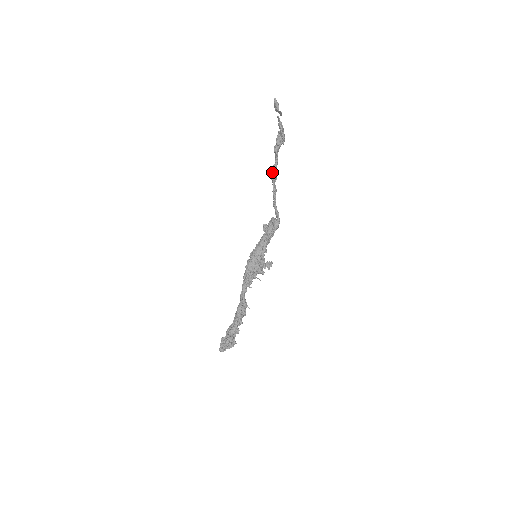
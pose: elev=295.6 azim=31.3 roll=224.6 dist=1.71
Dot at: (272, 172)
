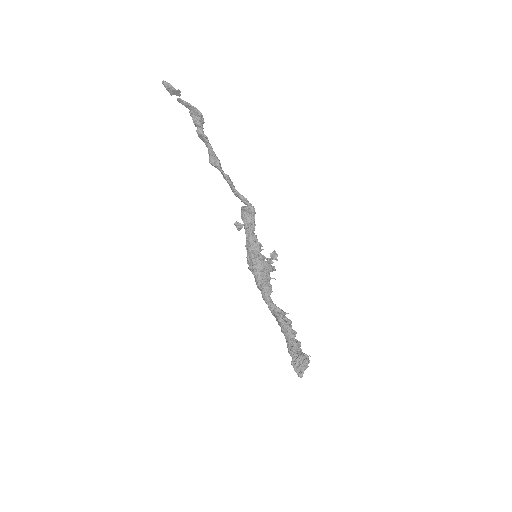
Dot at: (212, 158)
